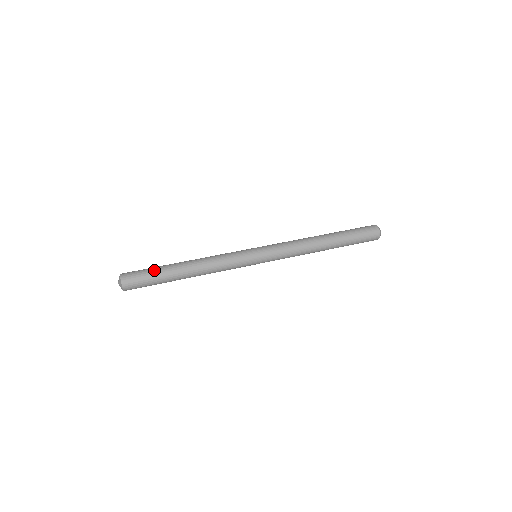
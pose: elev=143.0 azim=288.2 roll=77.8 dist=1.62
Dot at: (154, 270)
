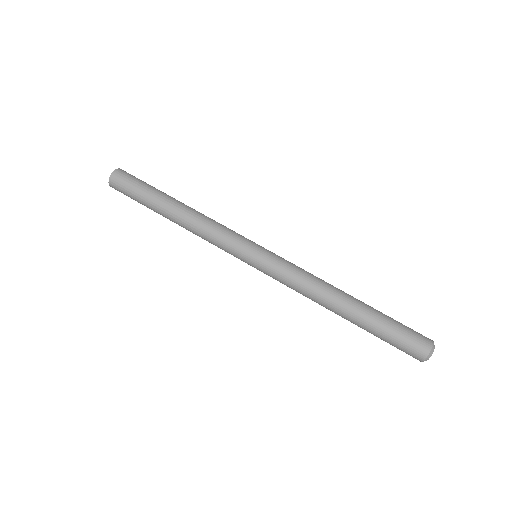
Dot at: (143, 191)
